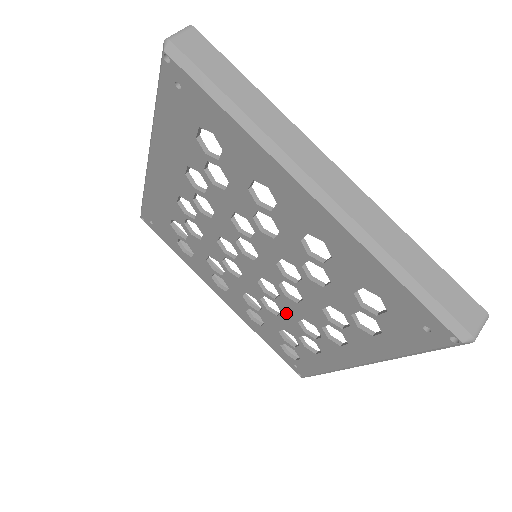
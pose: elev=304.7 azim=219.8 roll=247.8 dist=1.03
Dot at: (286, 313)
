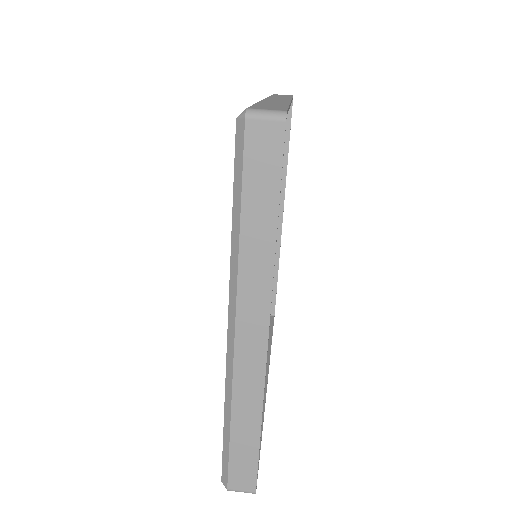
Dot at: occluded
